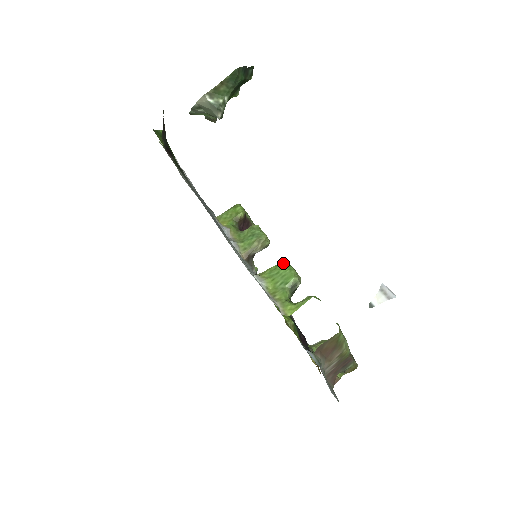
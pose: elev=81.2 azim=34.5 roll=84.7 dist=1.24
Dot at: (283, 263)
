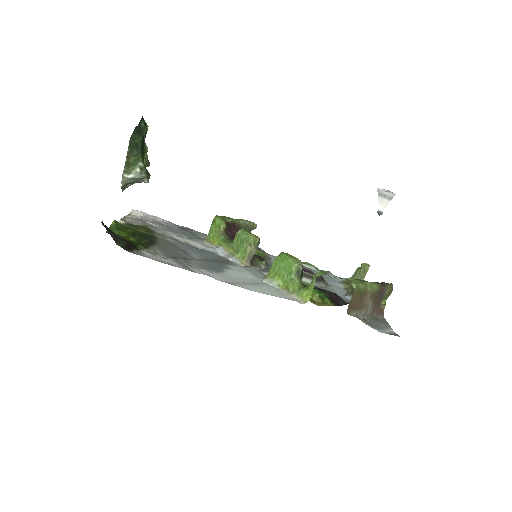
Dot at: (279, 256)
